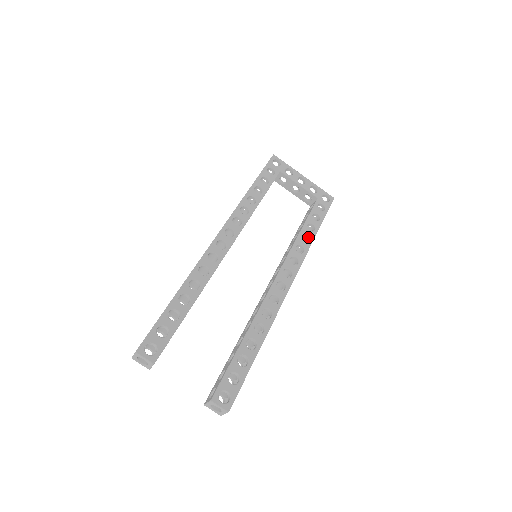
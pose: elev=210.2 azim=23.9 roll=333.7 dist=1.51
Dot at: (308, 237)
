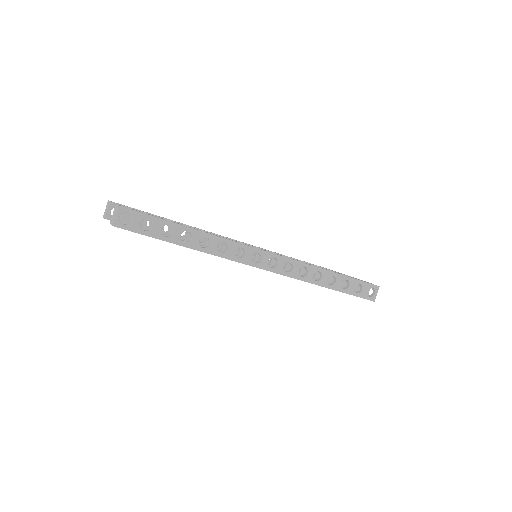
Dot at: occluded
